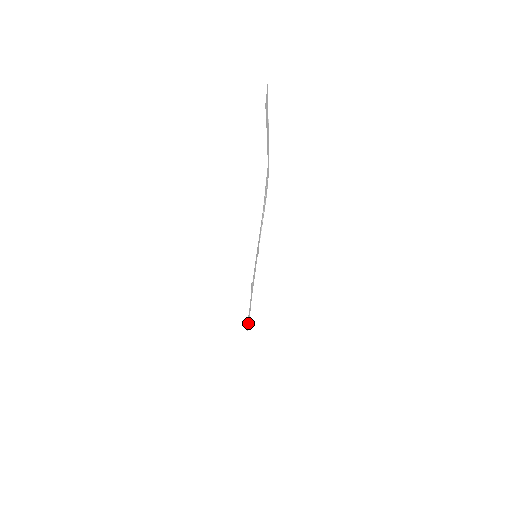
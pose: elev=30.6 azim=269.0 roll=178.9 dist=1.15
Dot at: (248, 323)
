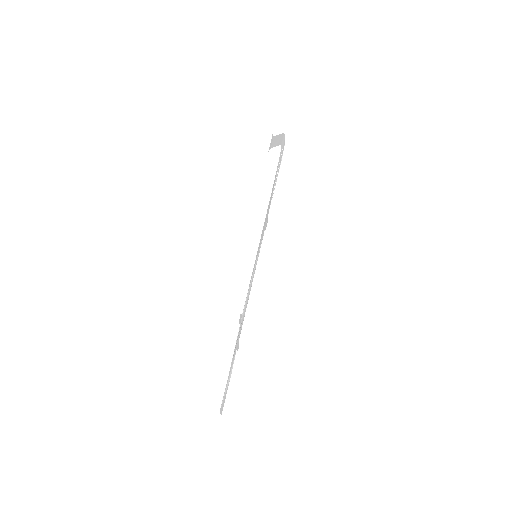
Dot at: (226, 392)
